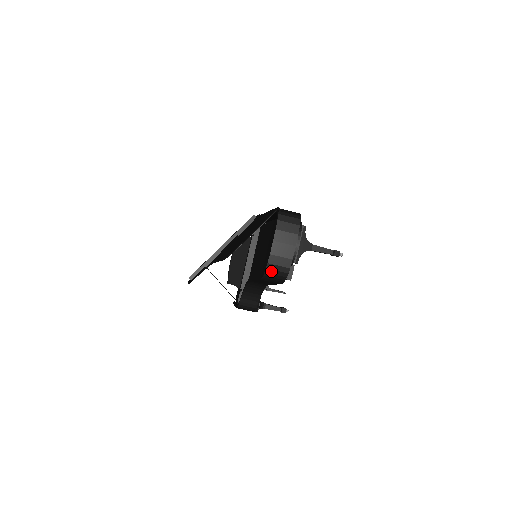
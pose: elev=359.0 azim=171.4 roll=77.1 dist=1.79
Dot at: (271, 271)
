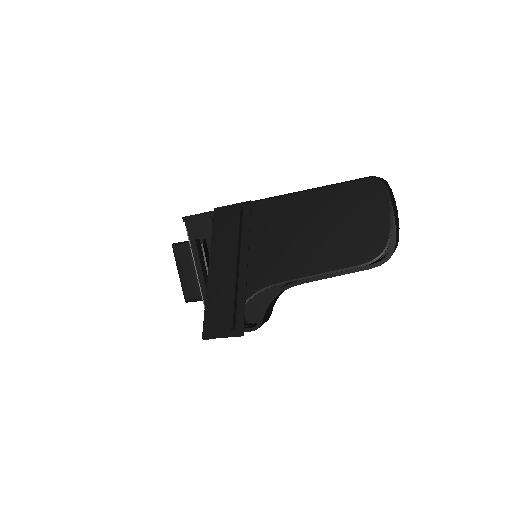
Dot at: occluded
